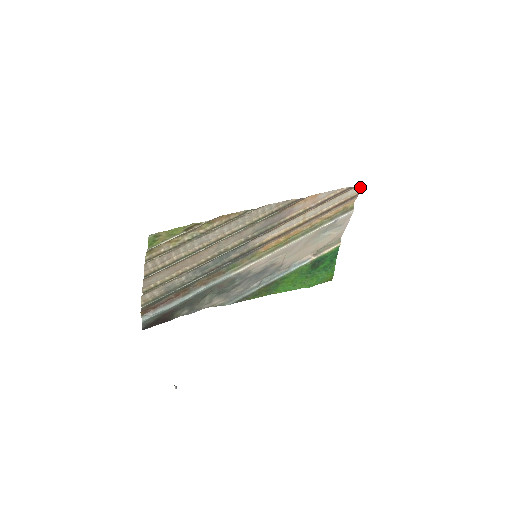
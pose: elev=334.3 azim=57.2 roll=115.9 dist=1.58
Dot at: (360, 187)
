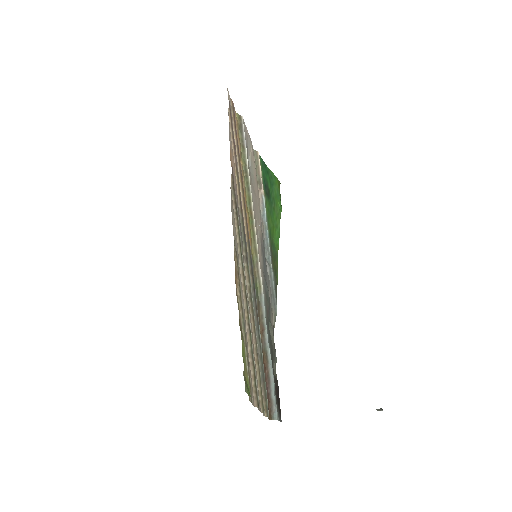
Dot at: (228, 93)
